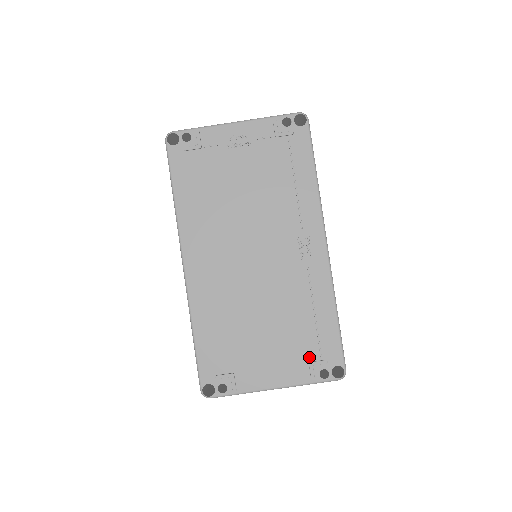
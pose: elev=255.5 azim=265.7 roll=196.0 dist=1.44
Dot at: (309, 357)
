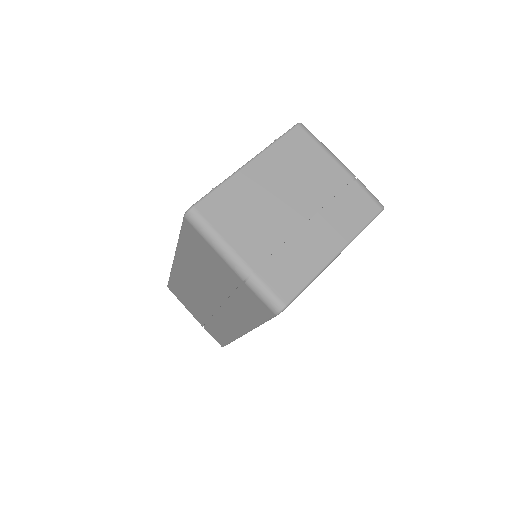
Dot at: occluded
